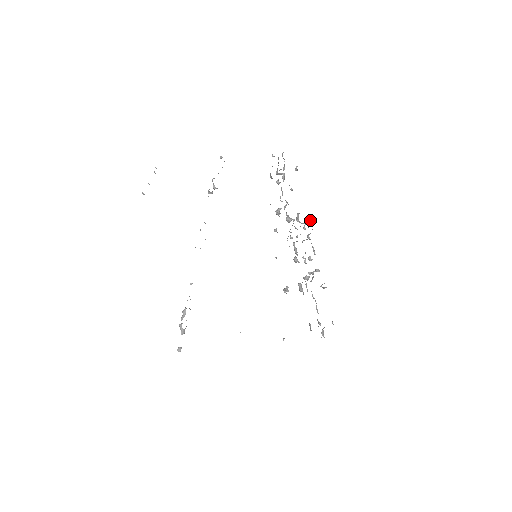
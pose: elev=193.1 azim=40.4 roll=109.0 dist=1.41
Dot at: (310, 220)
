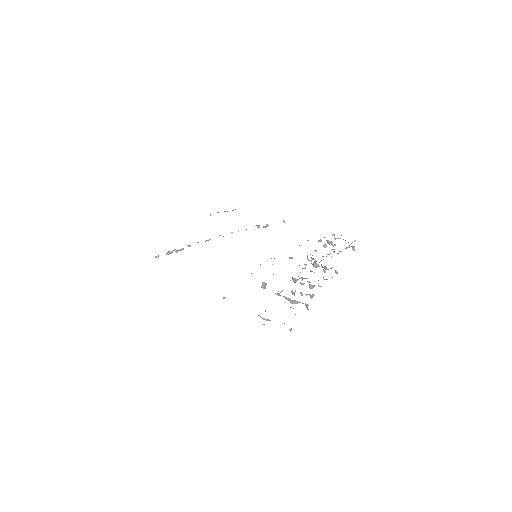
Dot at: occluded
